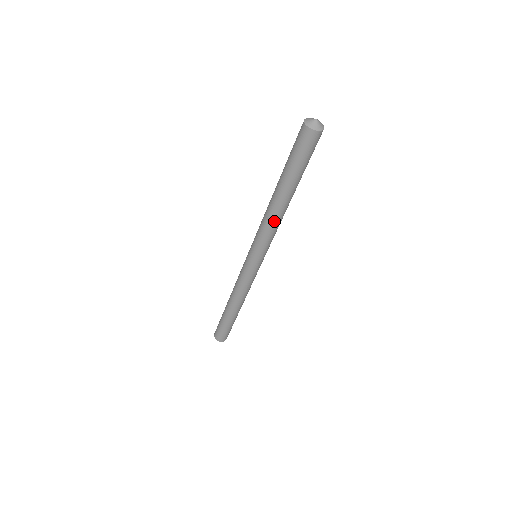
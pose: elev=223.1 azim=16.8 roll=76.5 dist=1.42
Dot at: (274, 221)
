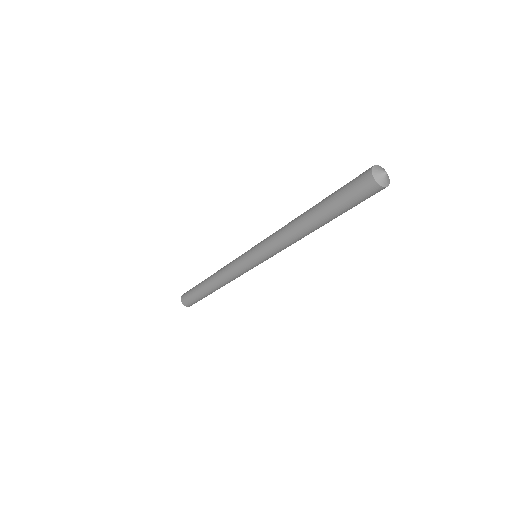
Dot at: (298, 240)
